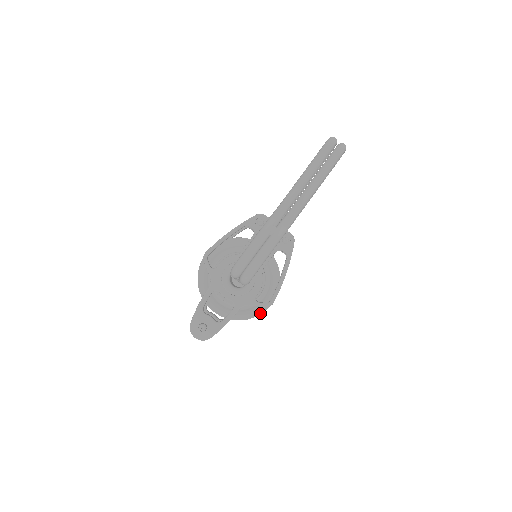
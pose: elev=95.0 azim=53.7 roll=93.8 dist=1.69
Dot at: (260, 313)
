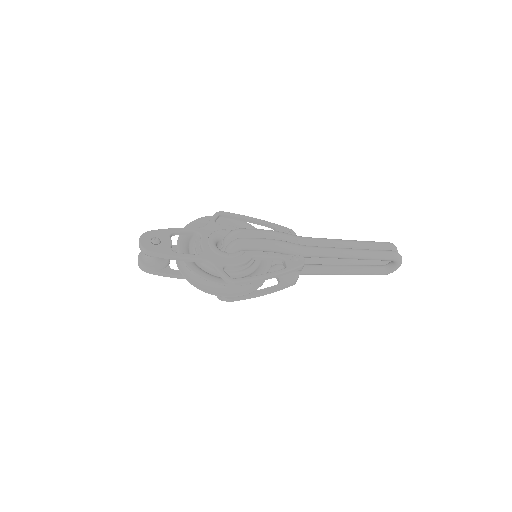
Dot at: (214, 281)
